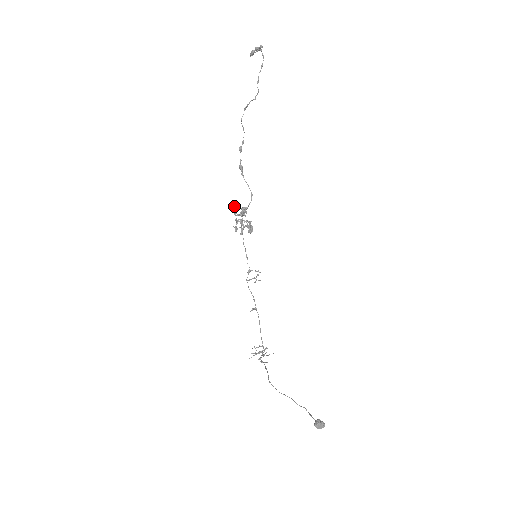
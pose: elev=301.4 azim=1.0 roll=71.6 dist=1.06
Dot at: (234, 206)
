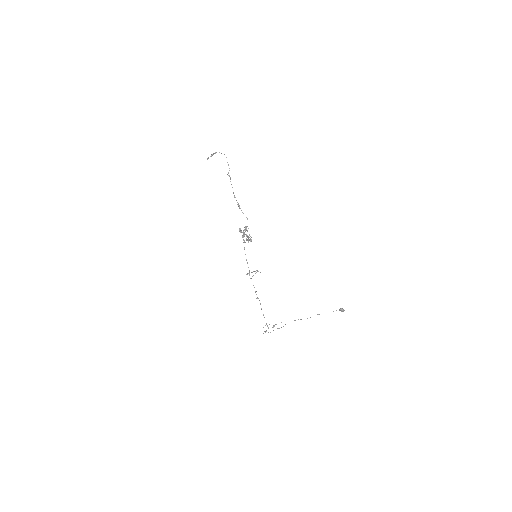
Dot at: (240, 228)
